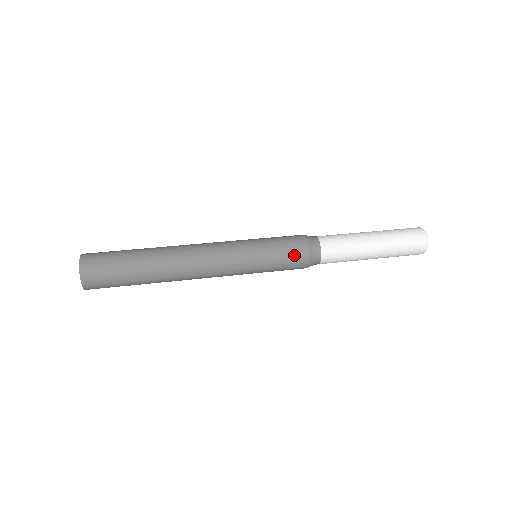
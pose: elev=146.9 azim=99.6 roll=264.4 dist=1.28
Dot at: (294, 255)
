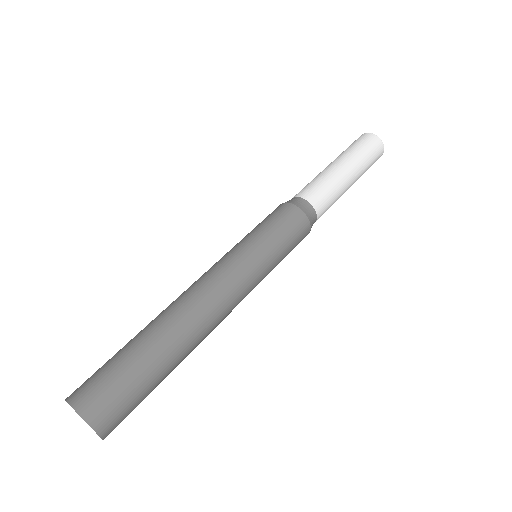
Dot at: (299, 237)
